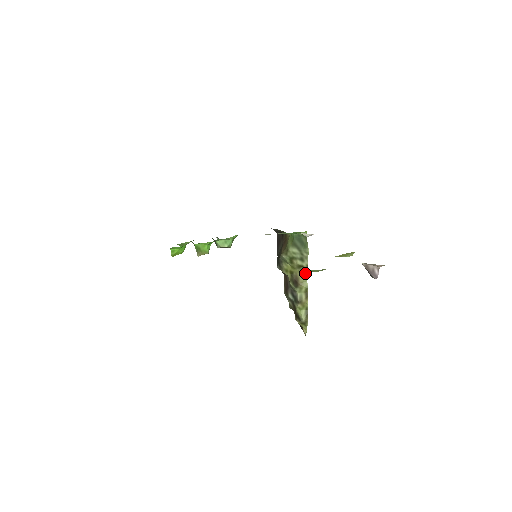
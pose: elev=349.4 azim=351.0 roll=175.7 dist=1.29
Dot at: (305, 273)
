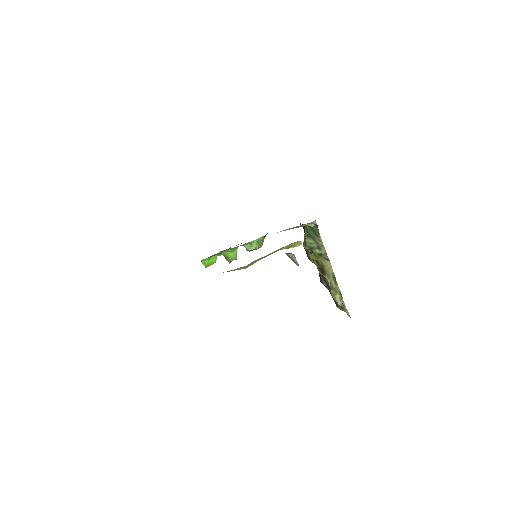
Dot at: (327, 260)
